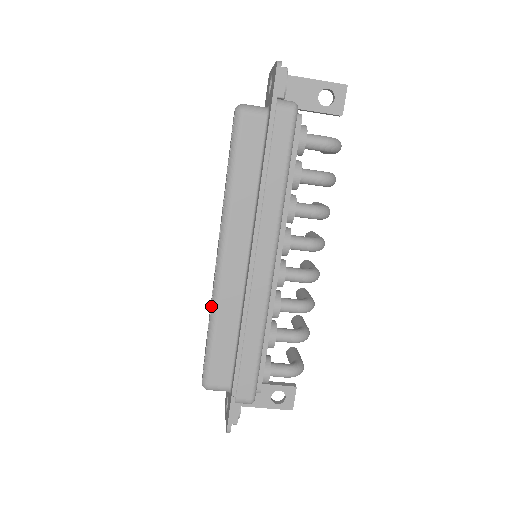
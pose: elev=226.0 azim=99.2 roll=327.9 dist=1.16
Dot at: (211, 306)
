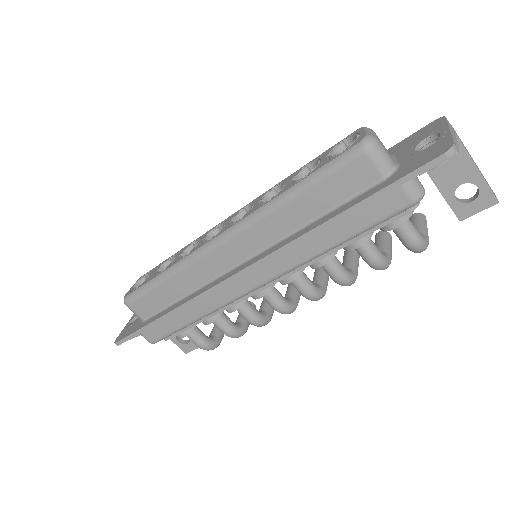
Dot at: (179, 261)
